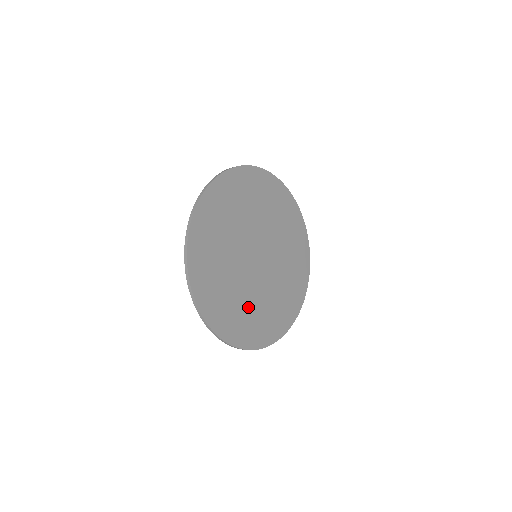
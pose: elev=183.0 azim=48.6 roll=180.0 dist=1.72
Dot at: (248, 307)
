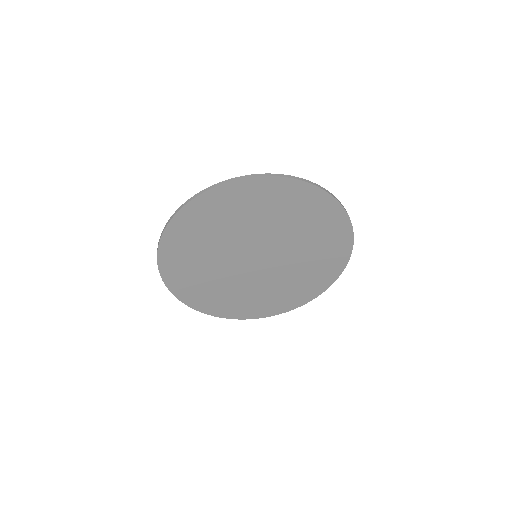
Dot at: (291, 282)
